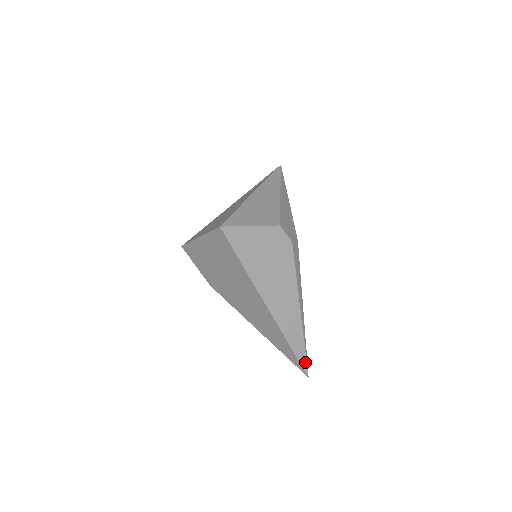
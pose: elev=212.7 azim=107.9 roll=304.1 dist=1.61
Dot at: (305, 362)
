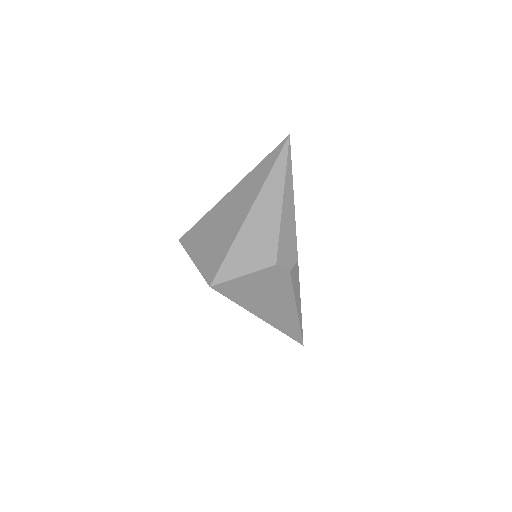
Dot at: (301, 339)
